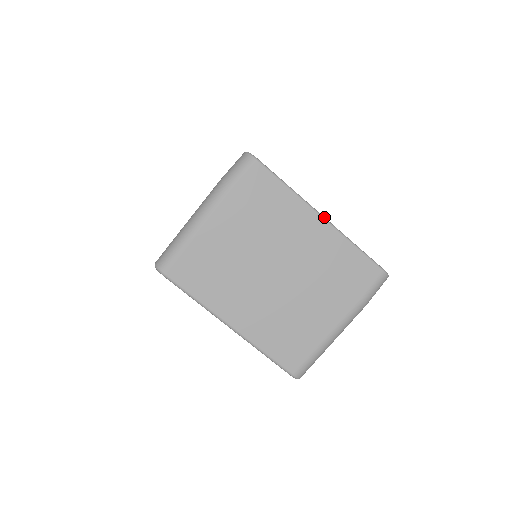
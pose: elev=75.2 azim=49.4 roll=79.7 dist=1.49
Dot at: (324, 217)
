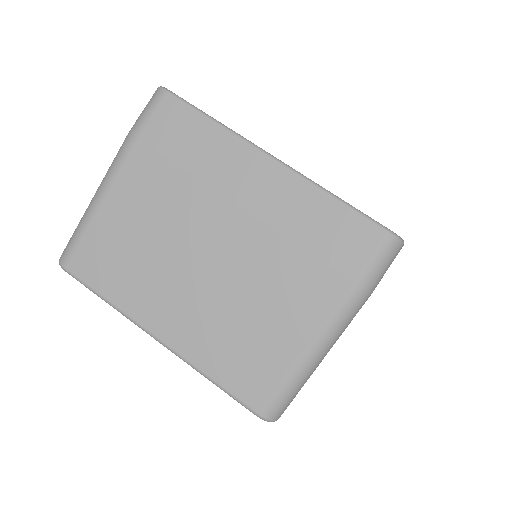
Dot at: (275, 158)
